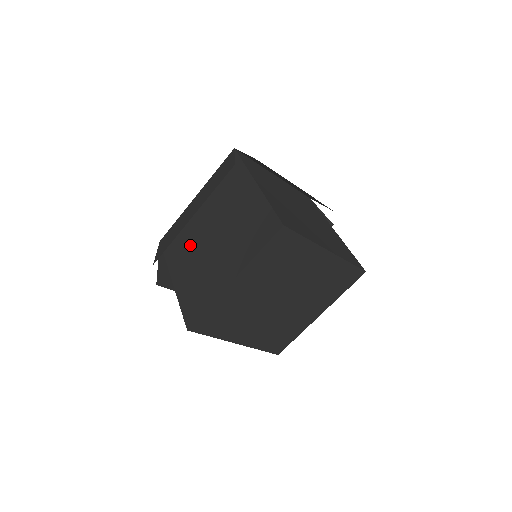
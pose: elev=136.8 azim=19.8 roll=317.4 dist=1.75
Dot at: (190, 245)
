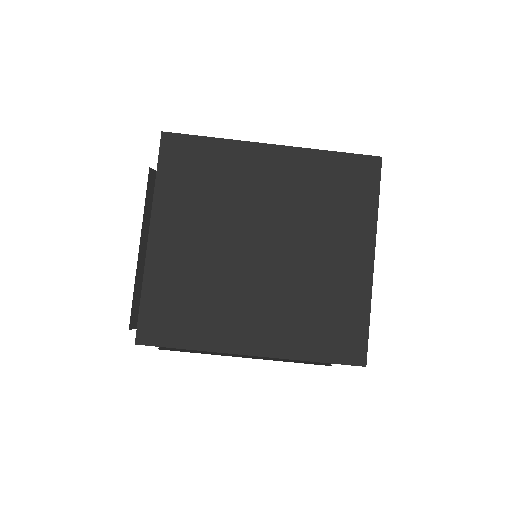
Dot at: occluded
